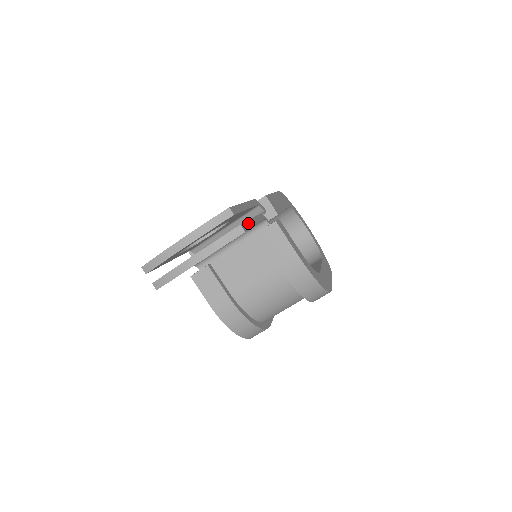
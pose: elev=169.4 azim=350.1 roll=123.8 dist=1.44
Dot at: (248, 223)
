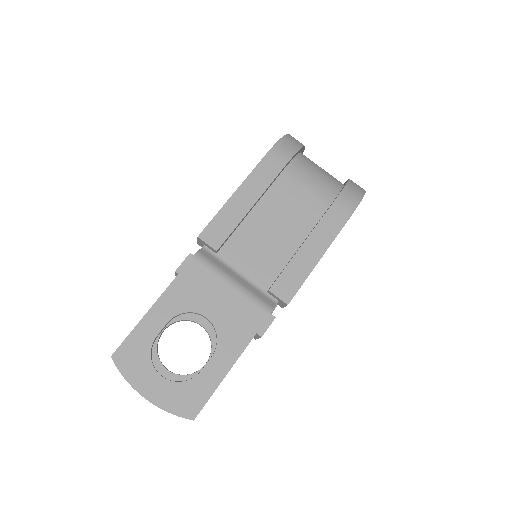
Dot at: occluded
